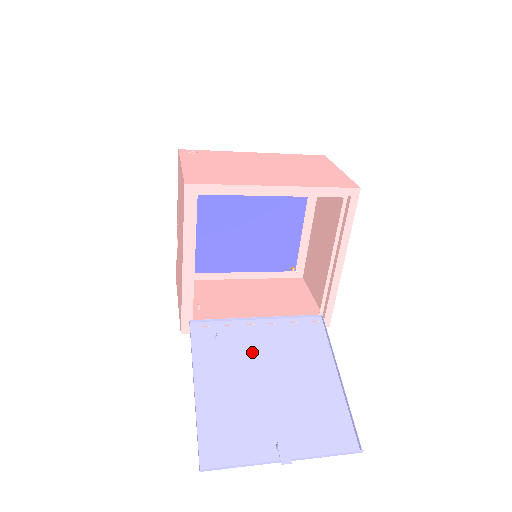
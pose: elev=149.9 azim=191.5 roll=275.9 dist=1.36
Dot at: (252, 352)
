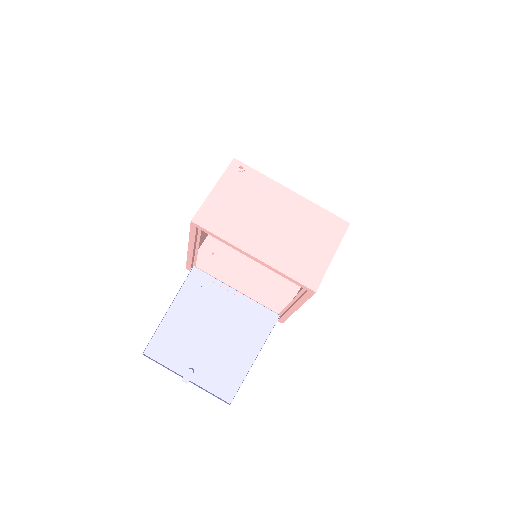
Dot at: (216, 310)
